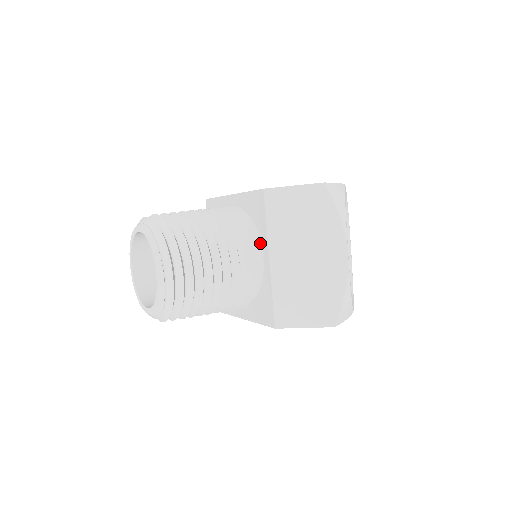
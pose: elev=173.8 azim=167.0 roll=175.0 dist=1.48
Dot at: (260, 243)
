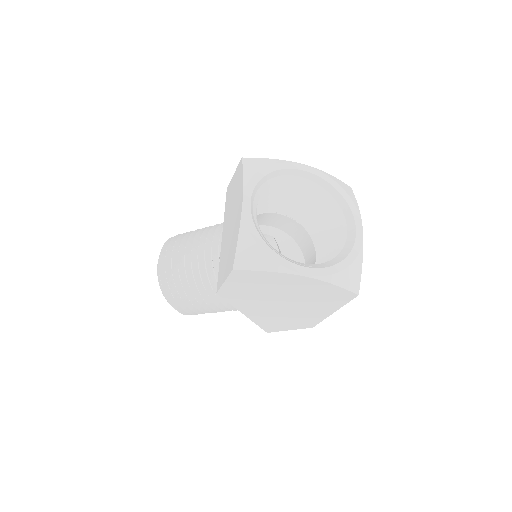
Dot at: occluded
